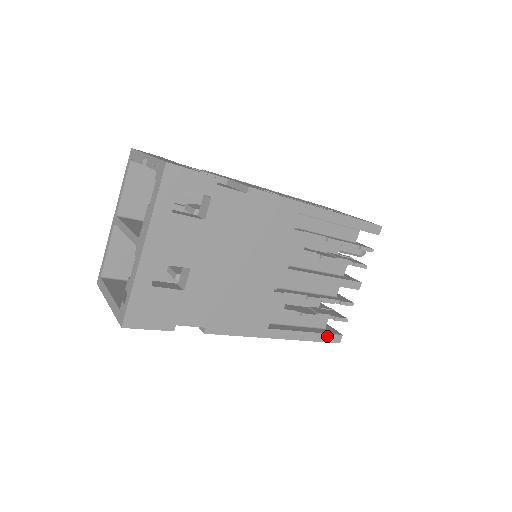
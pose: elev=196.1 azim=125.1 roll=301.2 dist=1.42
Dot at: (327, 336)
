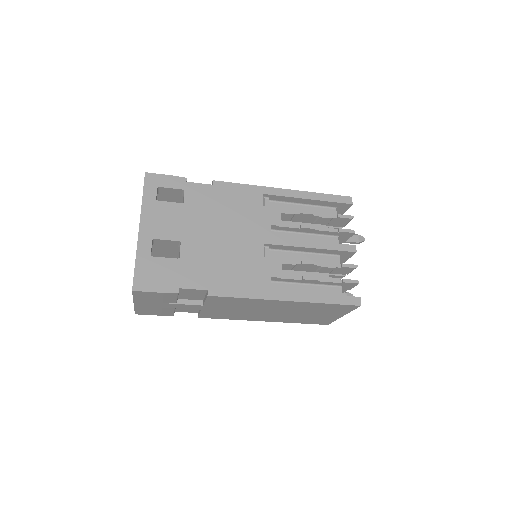
Dot at: (342, 298)
